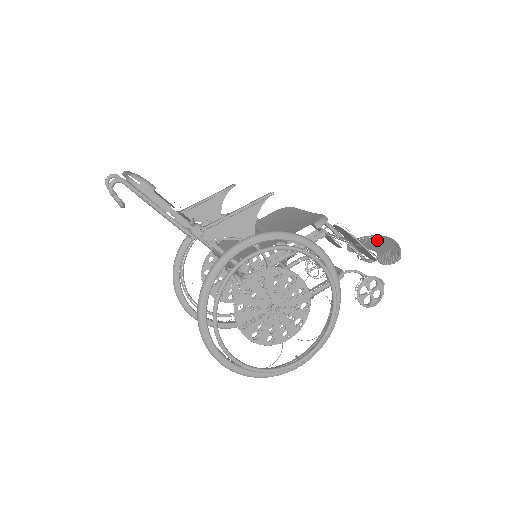
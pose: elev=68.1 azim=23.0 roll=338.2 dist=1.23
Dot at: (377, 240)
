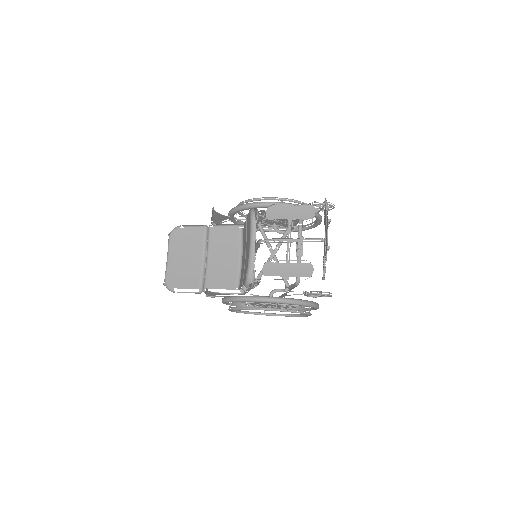
Dot at: occluded
